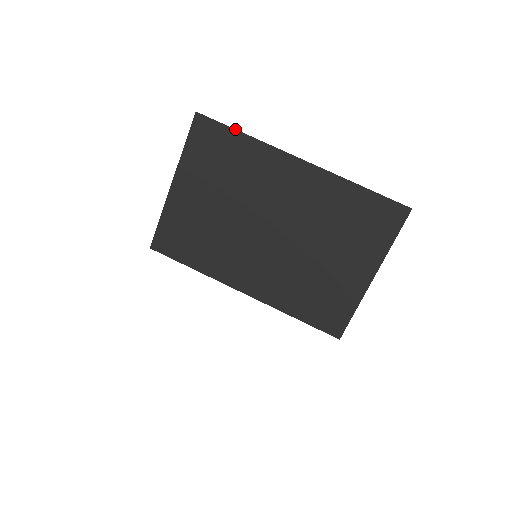
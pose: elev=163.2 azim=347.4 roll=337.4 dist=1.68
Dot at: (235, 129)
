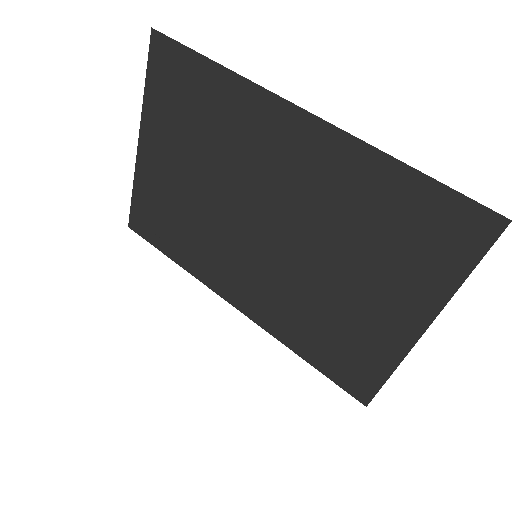
Dot at: occluded
